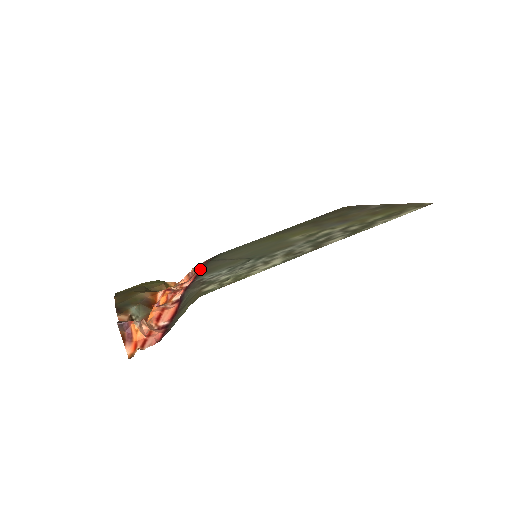
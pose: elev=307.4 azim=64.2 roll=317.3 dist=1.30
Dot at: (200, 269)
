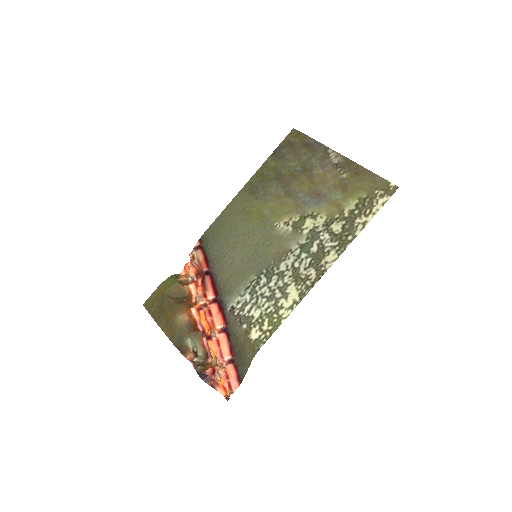
Dot at: (209, 271)
